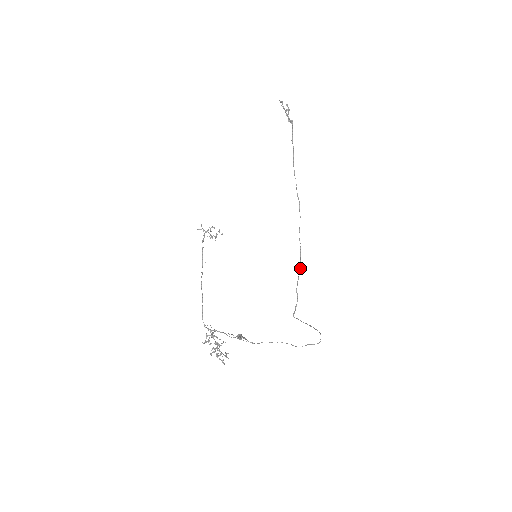
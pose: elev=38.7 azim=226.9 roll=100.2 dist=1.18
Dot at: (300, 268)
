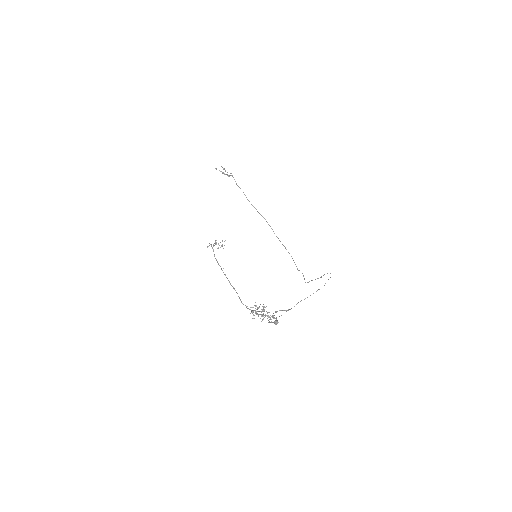
Dot at: occluded
